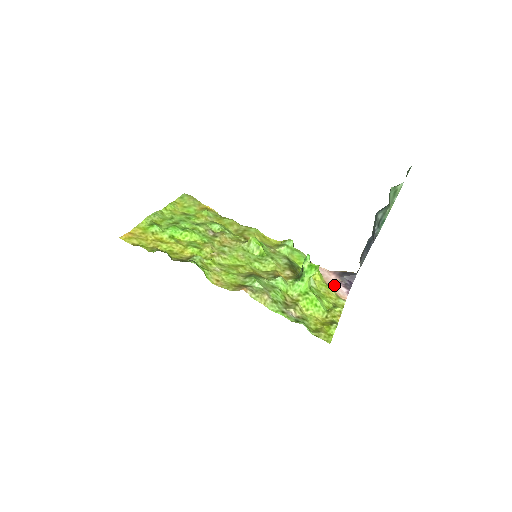
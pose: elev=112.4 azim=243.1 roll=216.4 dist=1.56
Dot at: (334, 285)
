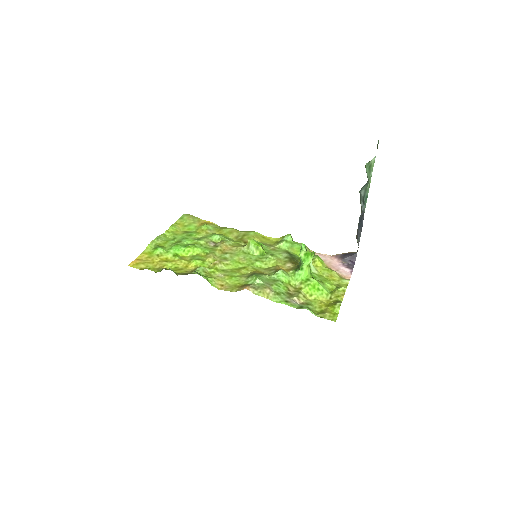
Dot at: (337, 268)
